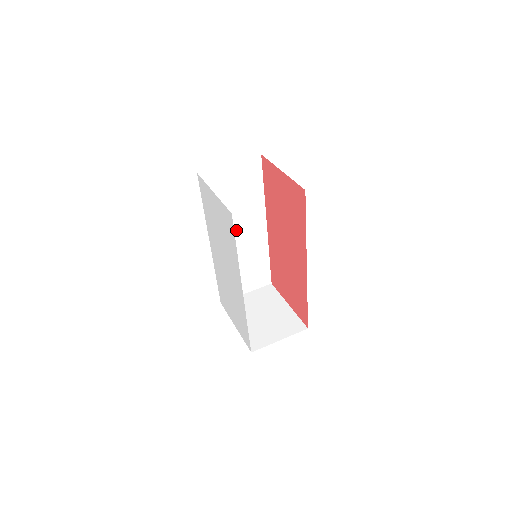
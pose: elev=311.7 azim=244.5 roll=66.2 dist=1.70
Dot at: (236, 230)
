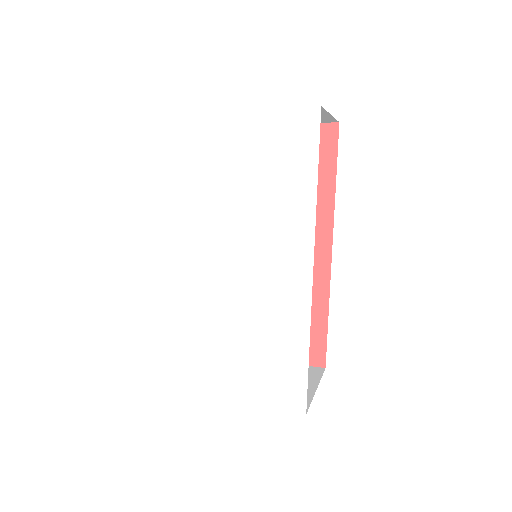
Dot at: occluded
